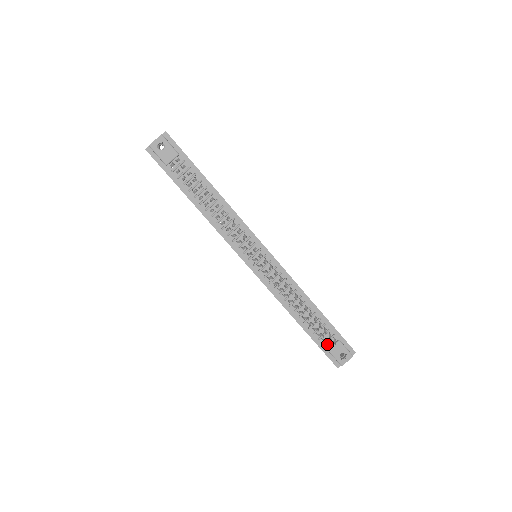
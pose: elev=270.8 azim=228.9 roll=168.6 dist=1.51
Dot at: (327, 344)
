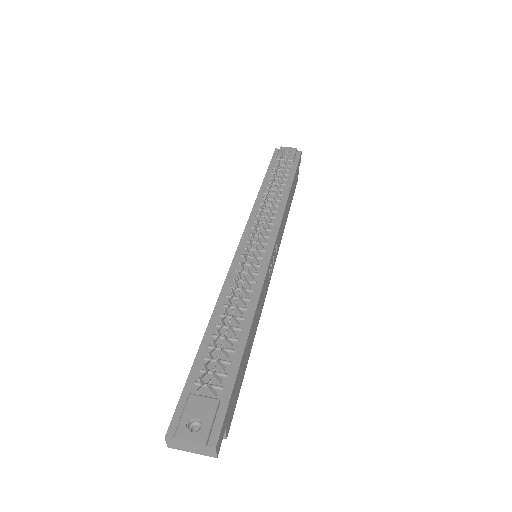
Dot at: (200, 389)
